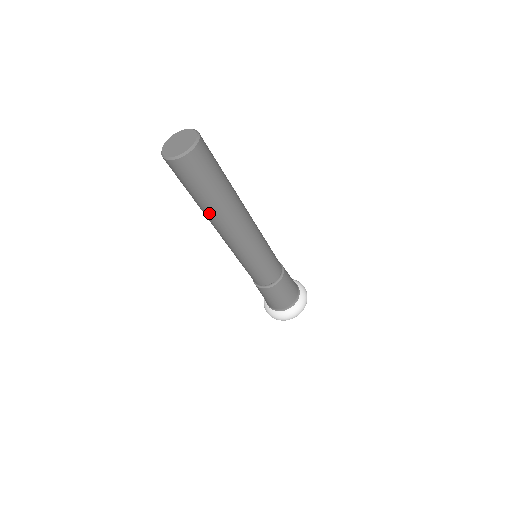
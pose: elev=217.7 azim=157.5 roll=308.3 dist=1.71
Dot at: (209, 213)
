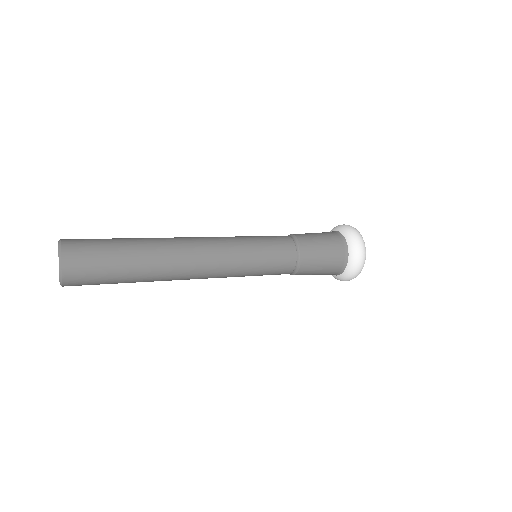
Dot at: occluded
